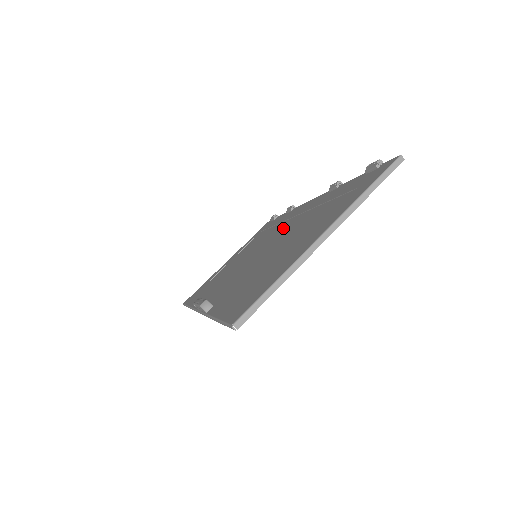
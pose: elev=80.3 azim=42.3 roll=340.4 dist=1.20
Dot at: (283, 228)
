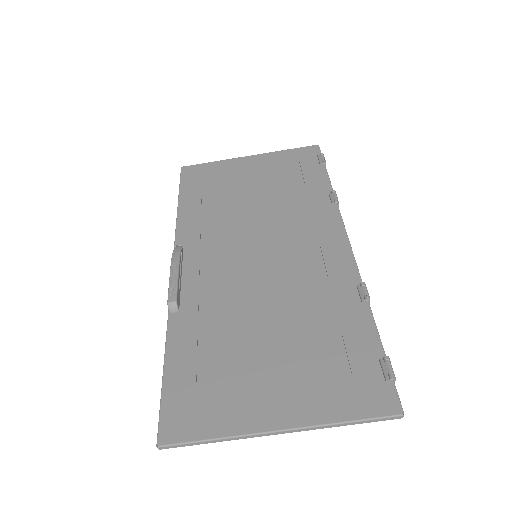
Dot at: (299, 250)
